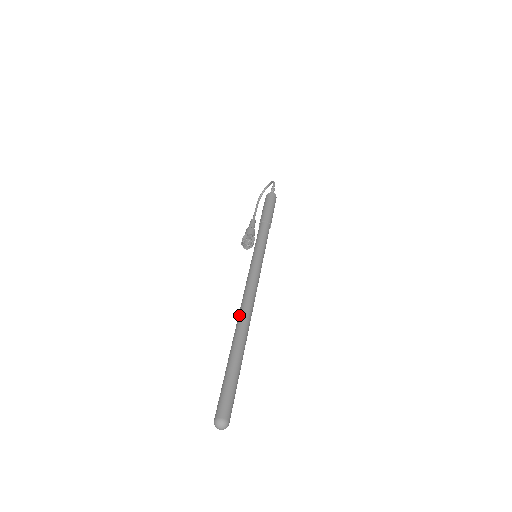
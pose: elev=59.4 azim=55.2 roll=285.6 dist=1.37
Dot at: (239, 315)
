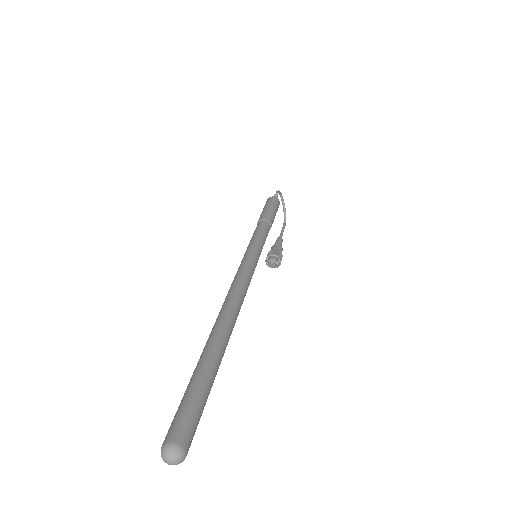
Dot at: occluded
